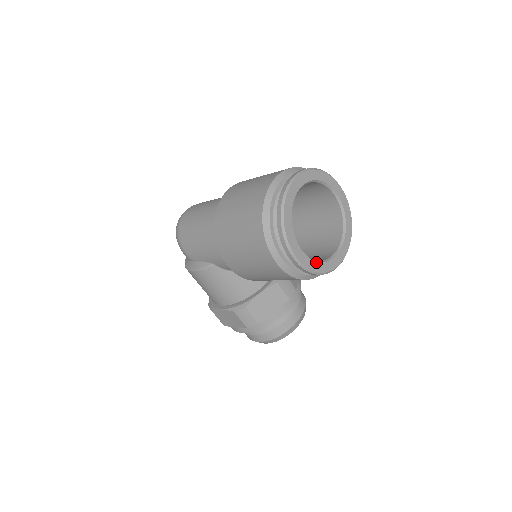
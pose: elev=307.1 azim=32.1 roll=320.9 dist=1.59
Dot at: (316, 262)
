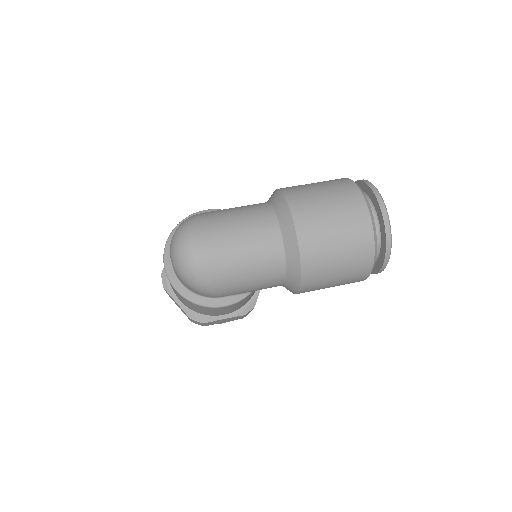
Dot at: occluded
